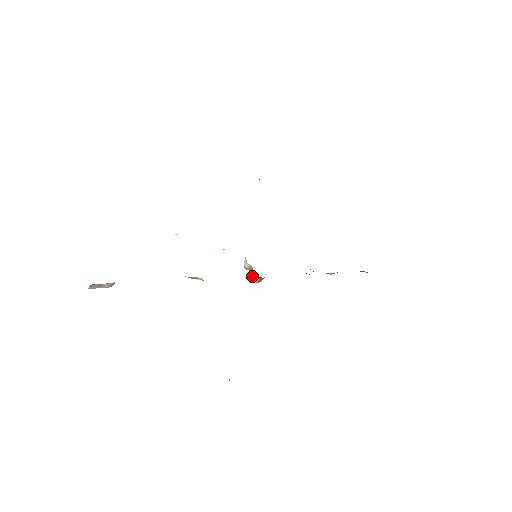
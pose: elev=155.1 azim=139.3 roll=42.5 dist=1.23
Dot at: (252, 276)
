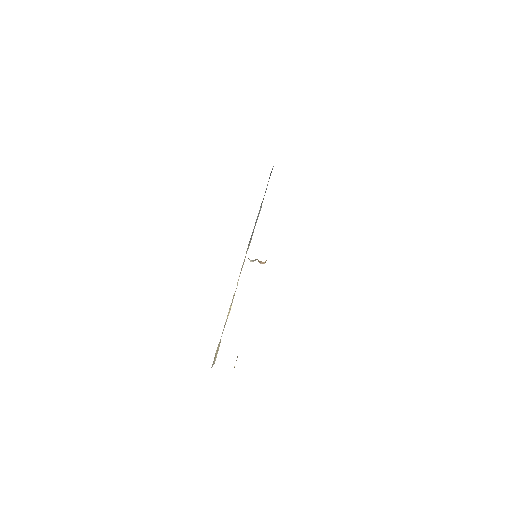
Dot at: (262, 262)
